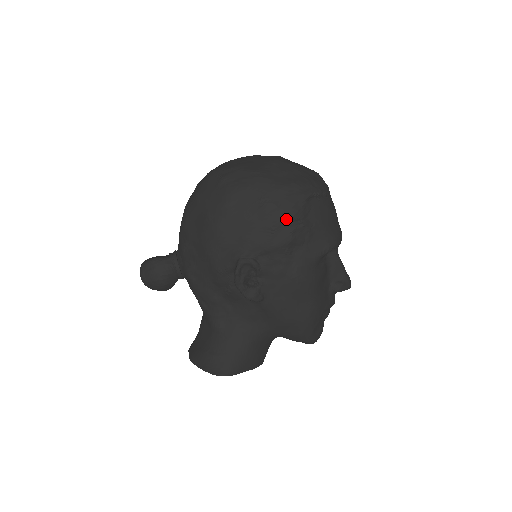
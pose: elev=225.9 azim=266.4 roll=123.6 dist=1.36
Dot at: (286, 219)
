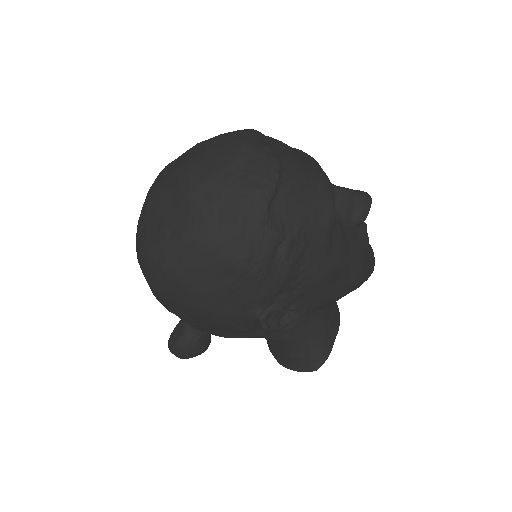
Dot at: (268, 259)
